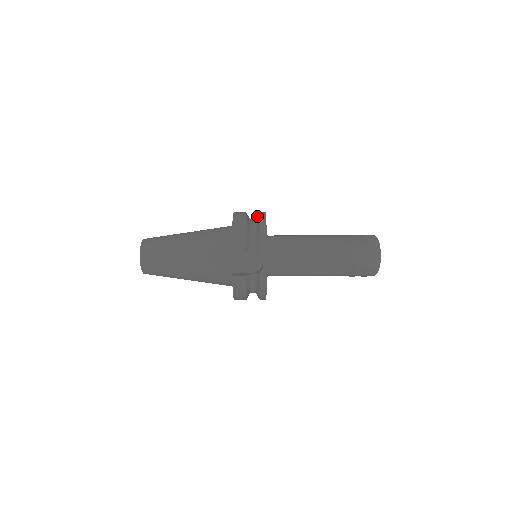
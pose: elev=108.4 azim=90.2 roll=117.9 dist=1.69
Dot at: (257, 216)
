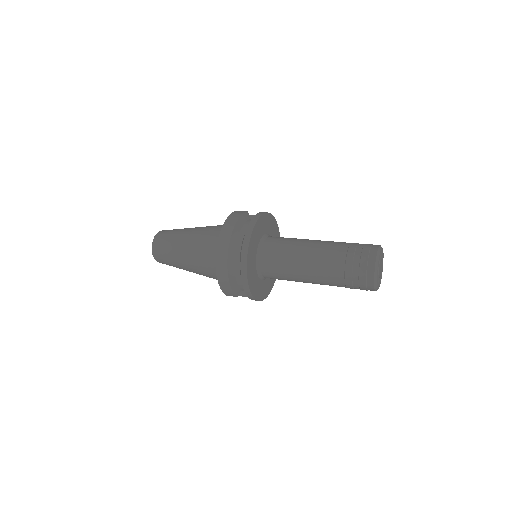
Dot at: occluded
